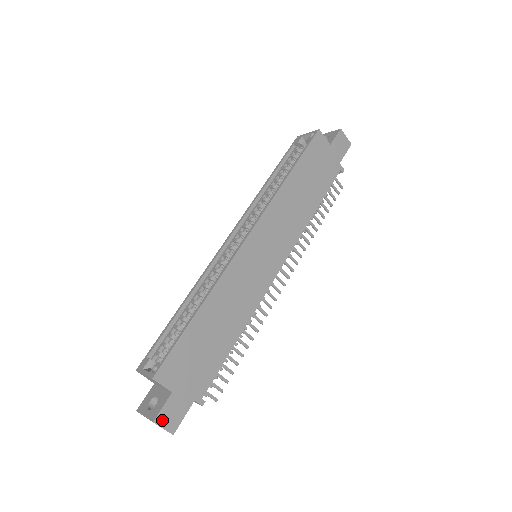
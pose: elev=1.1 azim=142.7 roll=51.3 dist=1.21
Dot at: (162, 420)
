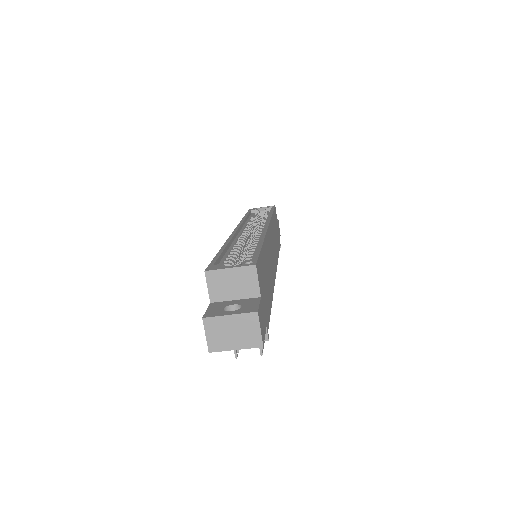
Dot at: (260, 318)
